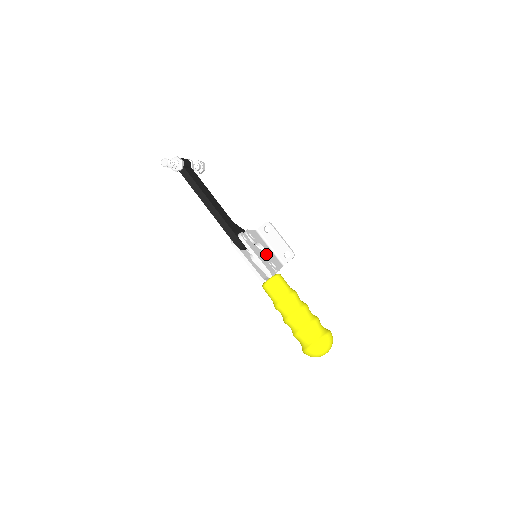
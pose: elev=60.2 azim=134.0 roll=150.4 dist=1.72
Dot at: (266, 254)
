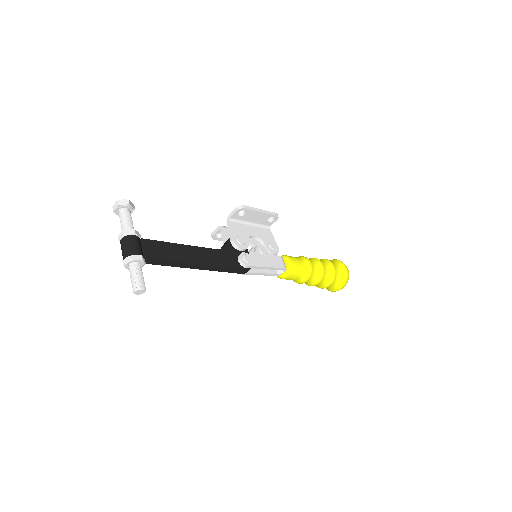
Dot at: (257, 239)
